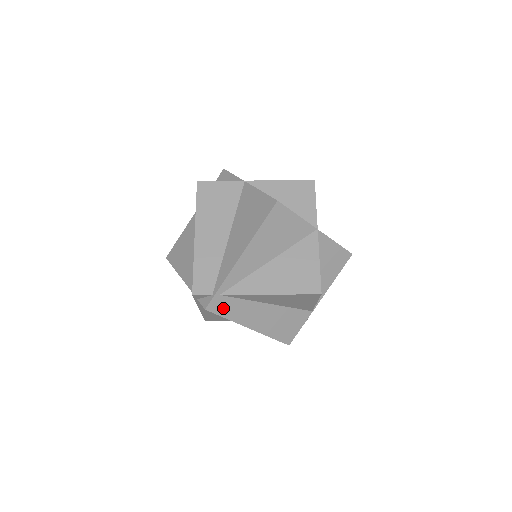
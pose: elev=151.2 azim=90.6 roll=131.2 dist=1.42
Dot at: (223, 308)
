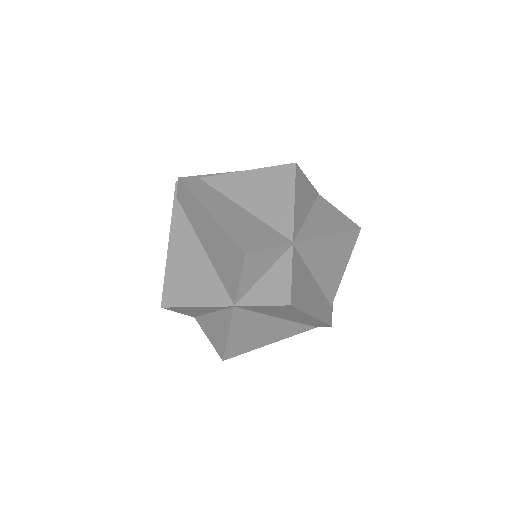
Dot at: (194, 186)
